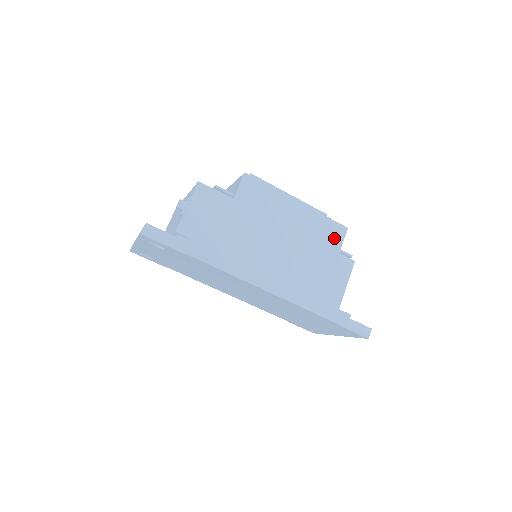
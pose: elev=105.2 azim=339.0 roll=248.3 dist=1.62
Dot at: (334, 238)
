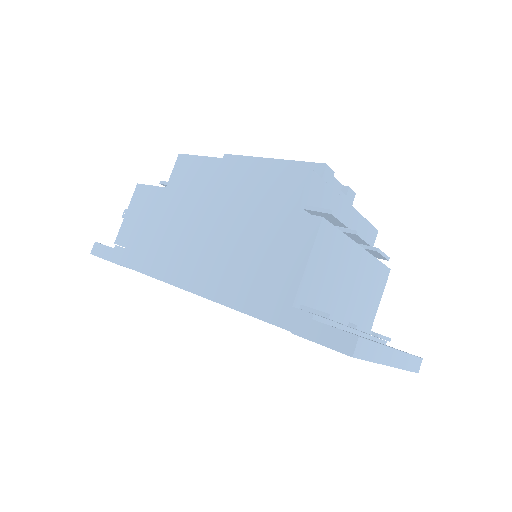
Dot at: (286, 191)
